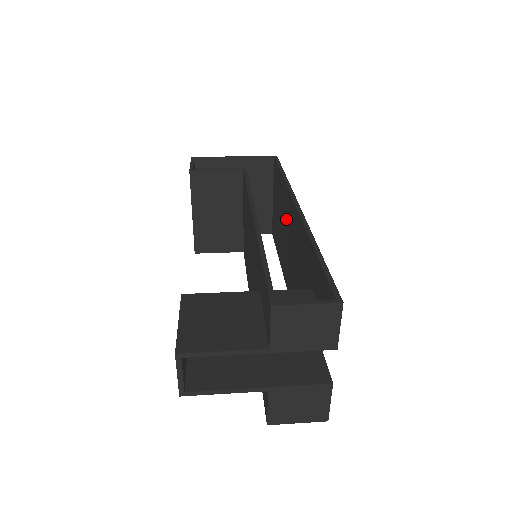
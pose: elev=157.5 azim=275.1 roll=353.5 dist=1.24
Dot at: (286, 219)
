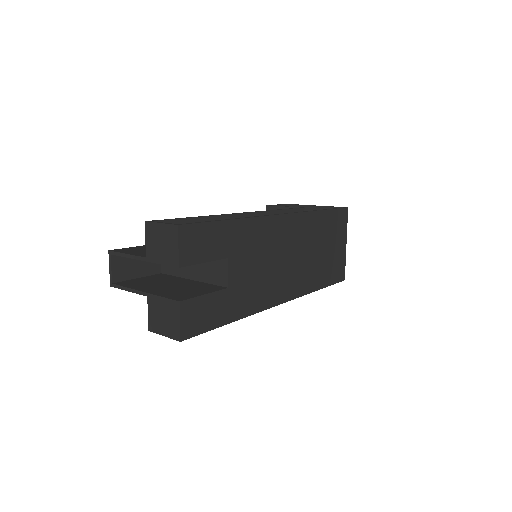
Dot at: (301, 240)
